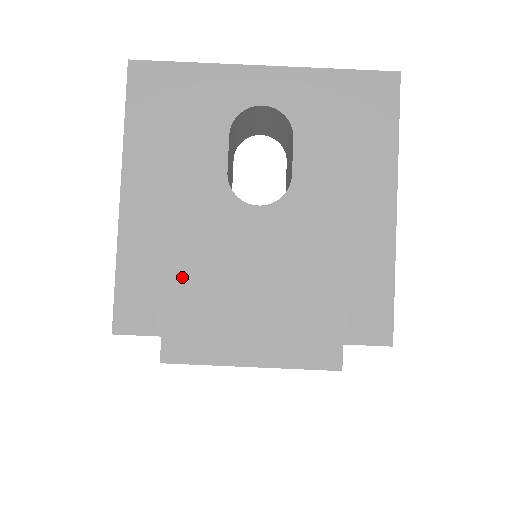
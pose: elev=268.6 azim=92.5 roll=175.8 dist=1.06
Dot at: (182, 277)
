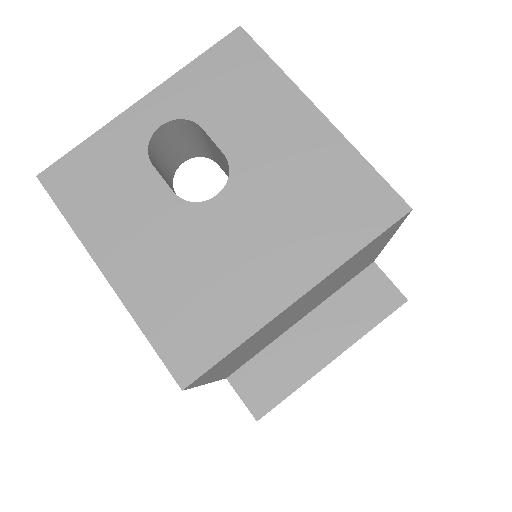
Dot at: (202, 297)
